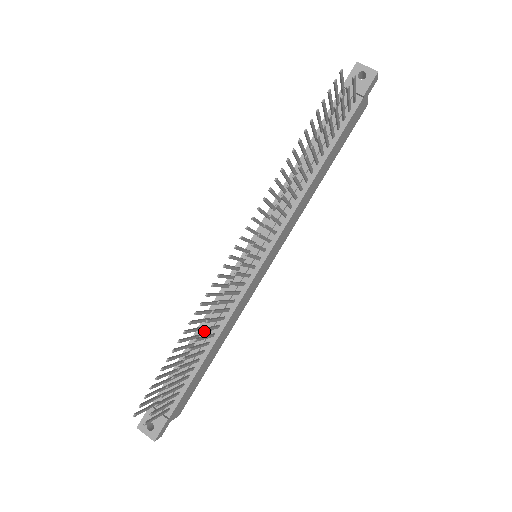
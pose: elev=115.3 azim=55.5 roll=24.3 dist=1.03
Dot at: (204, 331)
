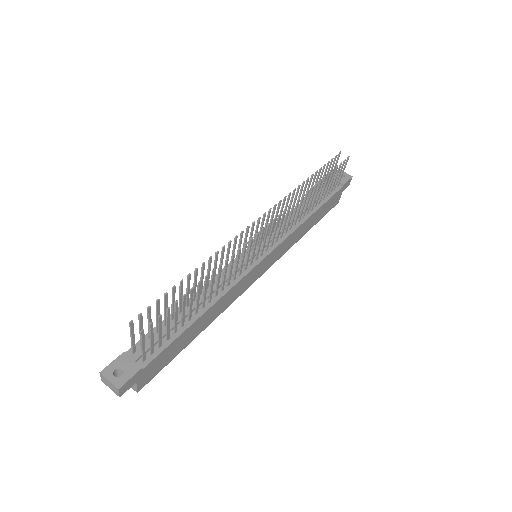
Dot at: (219, 271)
